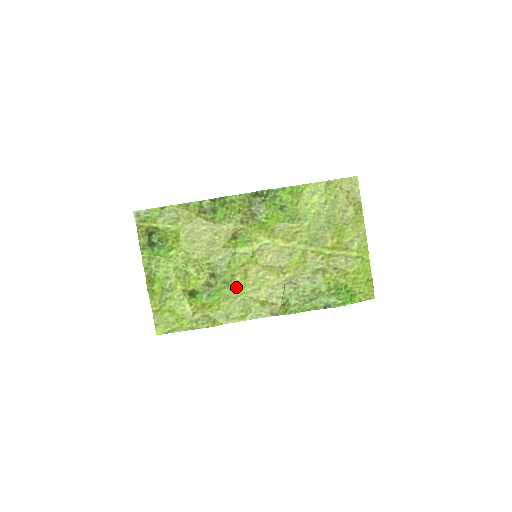
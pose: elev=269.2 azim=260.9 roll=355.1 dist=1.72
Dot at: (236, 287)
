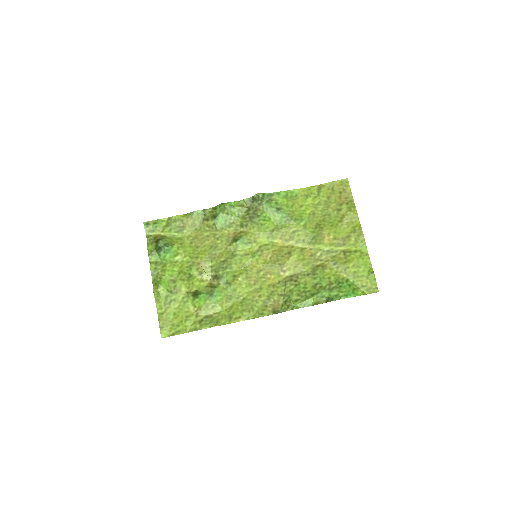
Dot at: (238, 287)
